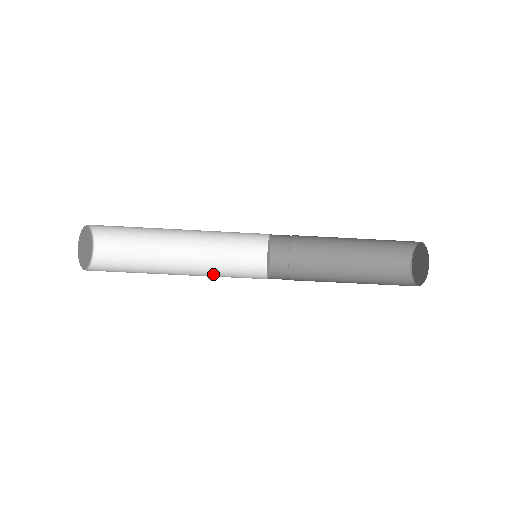
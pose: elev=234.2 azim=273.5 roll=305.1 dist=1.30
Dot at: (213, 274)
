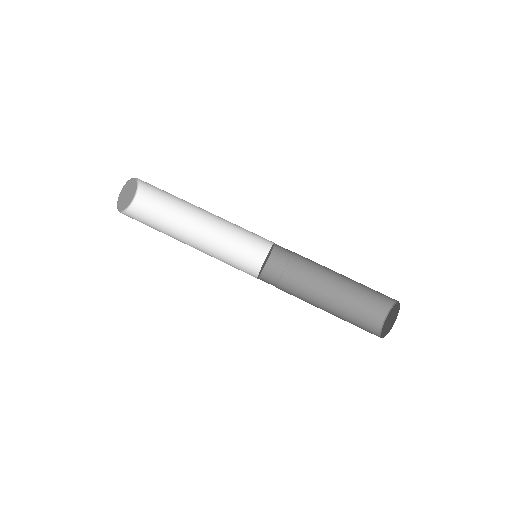
Dot at: occluded
